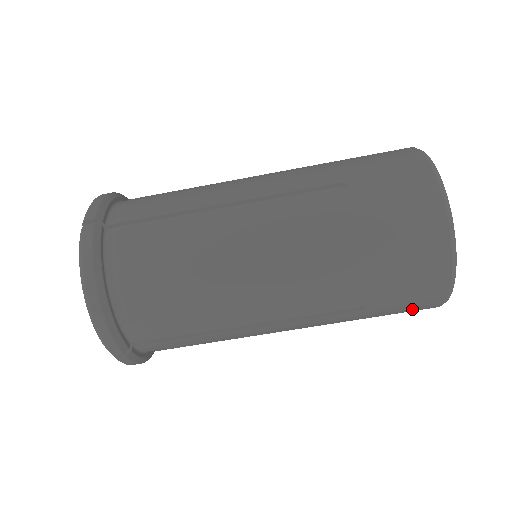
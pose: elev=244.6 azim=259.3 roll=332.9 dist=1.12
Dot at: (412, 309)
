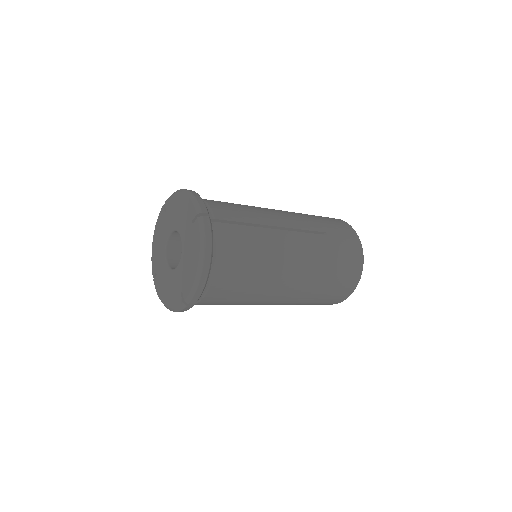
Dot at: occluded
